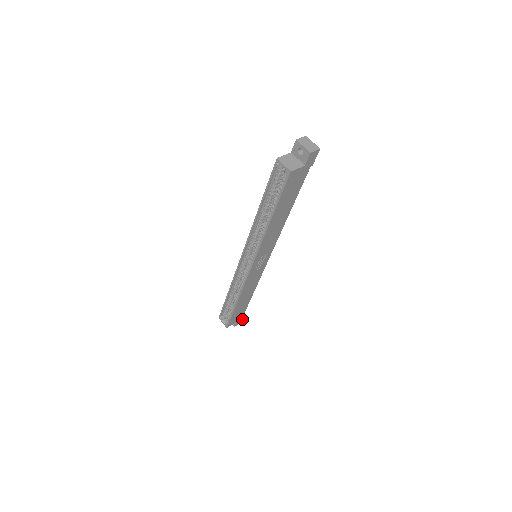
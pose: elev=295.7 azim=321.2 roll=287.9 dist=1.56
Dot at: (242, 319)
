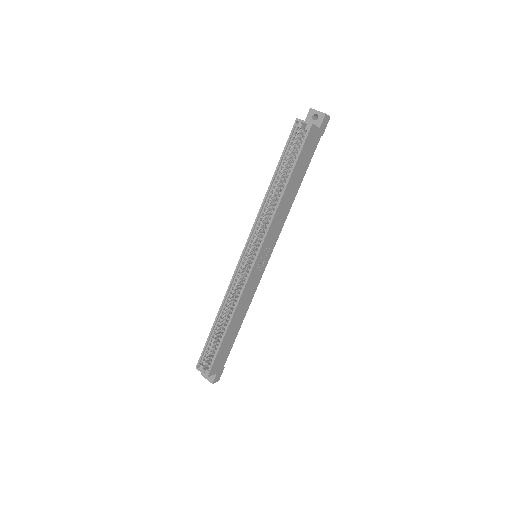
Dot at: (221, 374)
